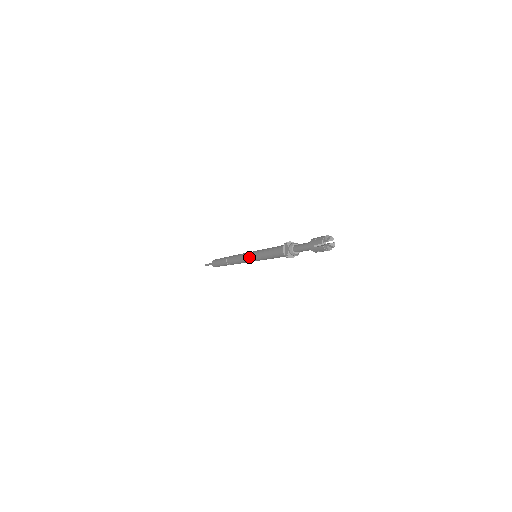
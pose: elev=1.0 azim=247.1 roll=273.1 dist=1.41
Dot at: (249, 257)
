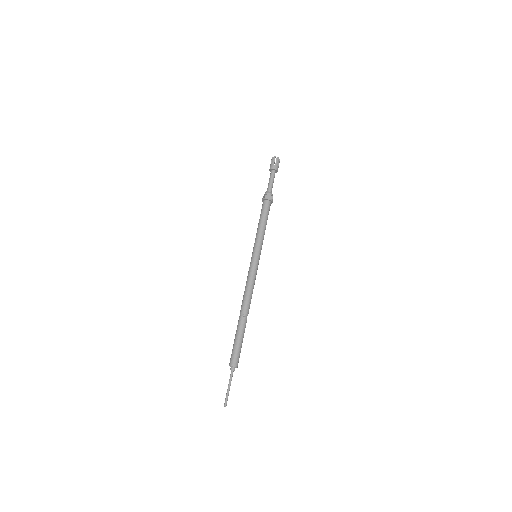
Dot at: (251, 259)
